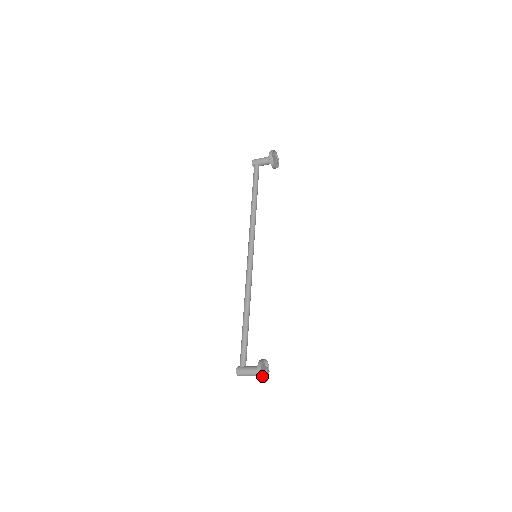
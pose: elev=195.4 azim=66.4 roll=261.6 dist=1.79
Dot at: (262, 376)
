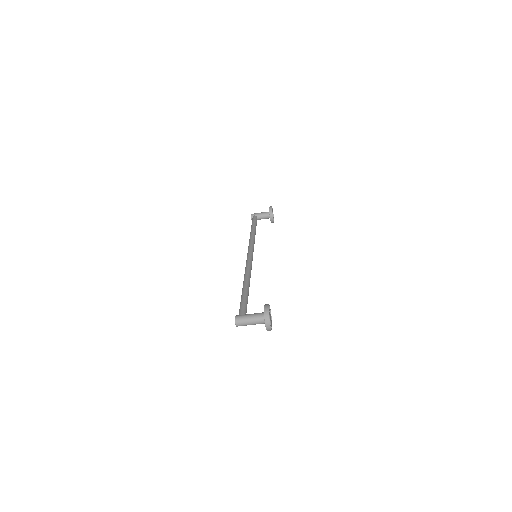
Dot at: occluded
